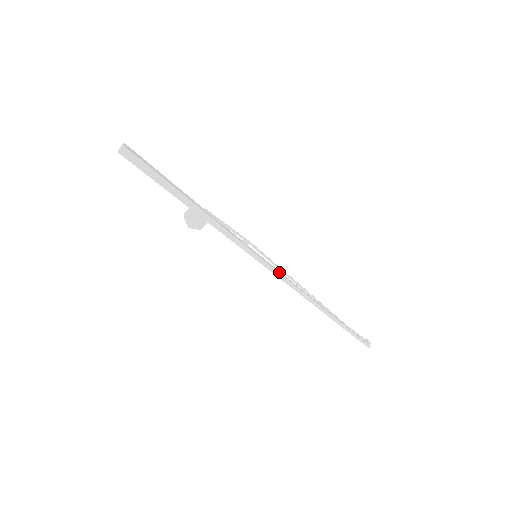
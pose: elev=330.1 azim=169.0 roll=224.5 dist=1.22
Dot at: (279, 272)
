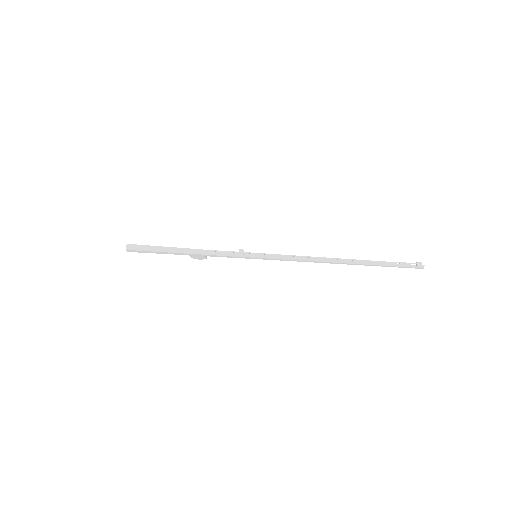
Dot at: (282, 258)
